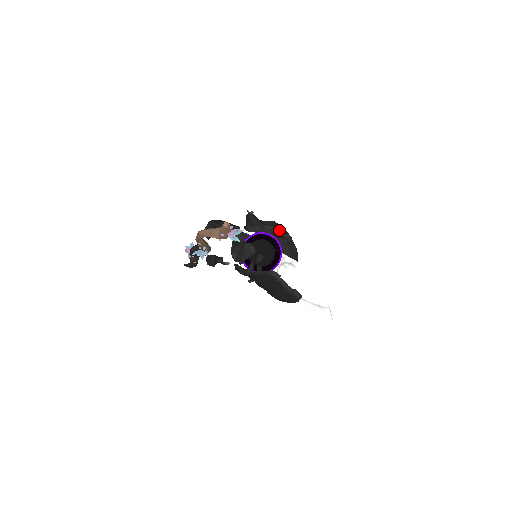
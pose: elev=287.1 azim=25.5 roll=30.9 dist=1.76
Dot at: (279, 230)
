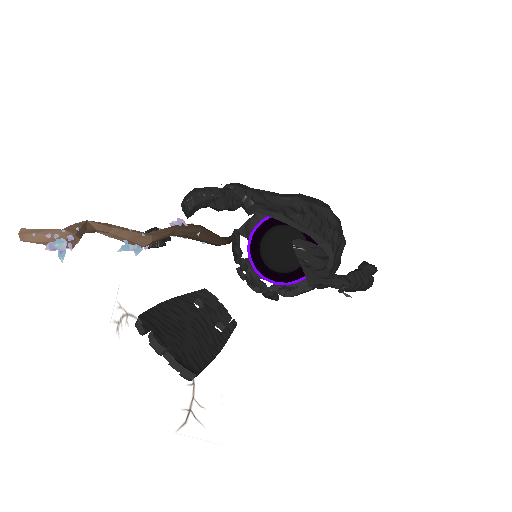
Dot at: (285, 219)
